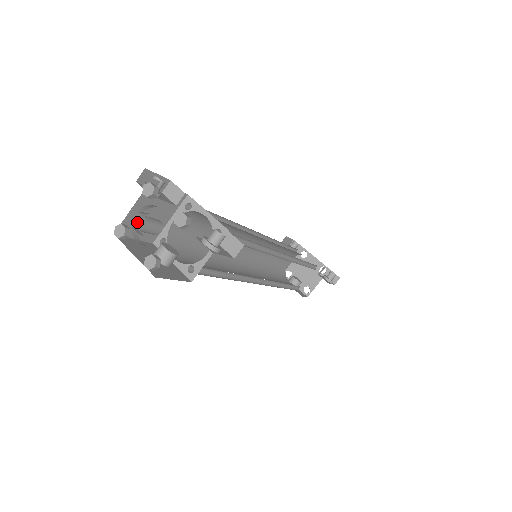
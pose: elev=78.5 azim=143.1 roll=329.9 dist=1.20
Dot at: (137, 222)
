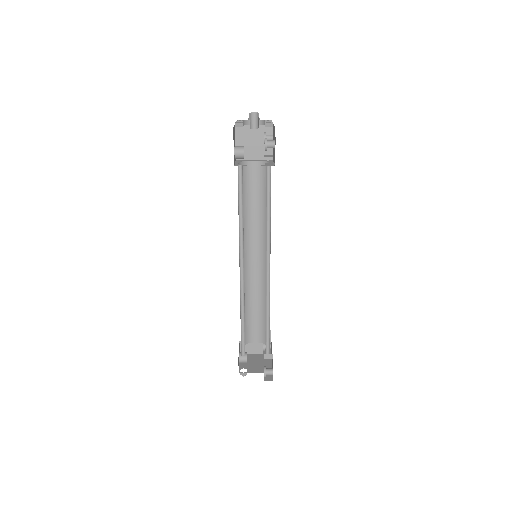
Dot at: occluded
